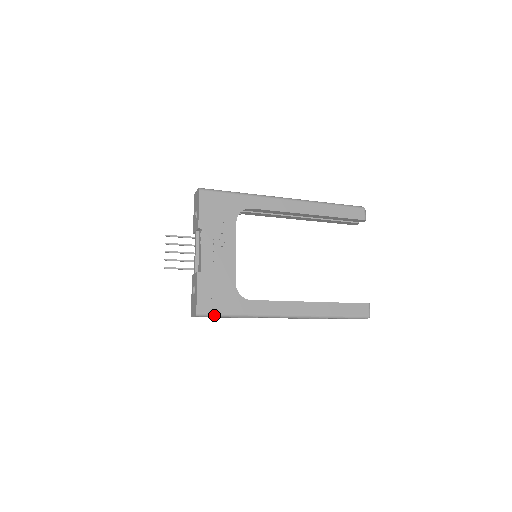
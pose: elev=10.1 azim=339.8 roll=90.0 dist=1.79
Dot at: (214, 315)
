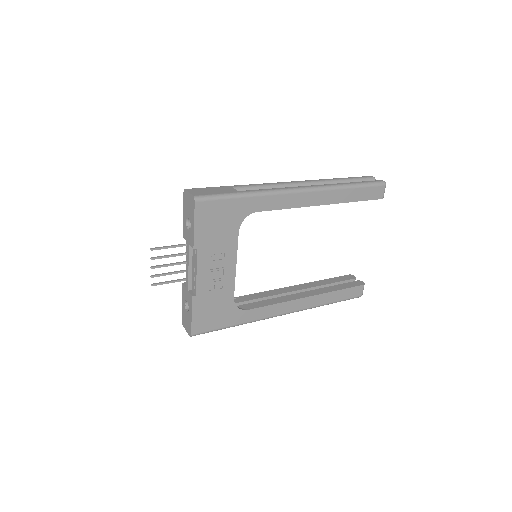
Dot at: occluded
